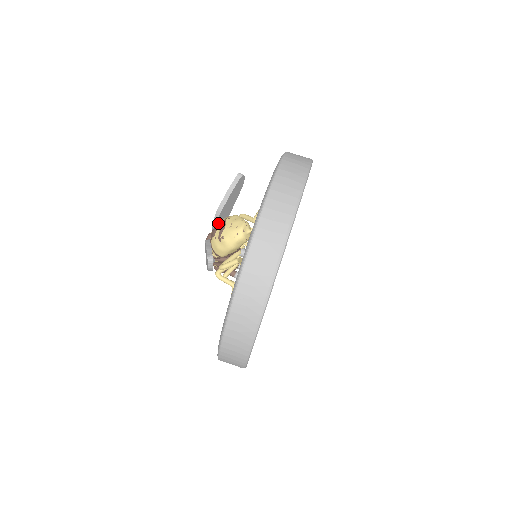
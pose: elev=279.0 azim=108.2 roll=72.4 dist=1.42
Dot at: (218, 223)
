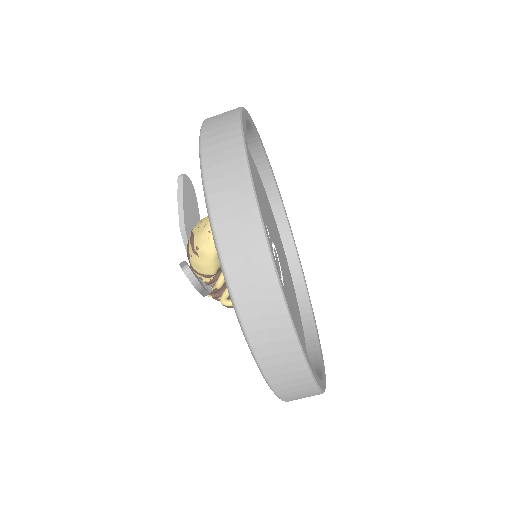
Dot at: occluded
